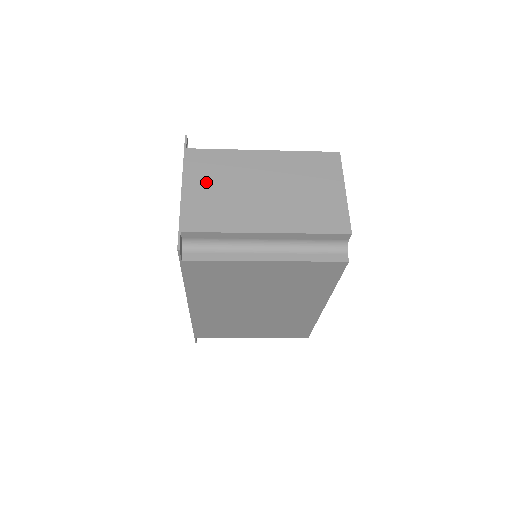
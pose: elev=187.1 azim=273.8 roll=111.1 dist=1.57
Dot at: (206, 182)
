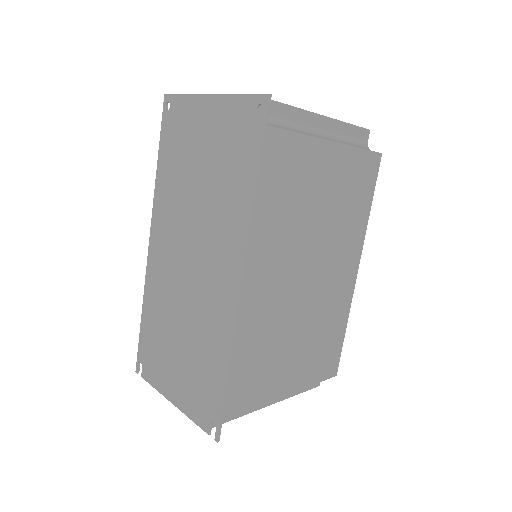
Dot at: occluded
